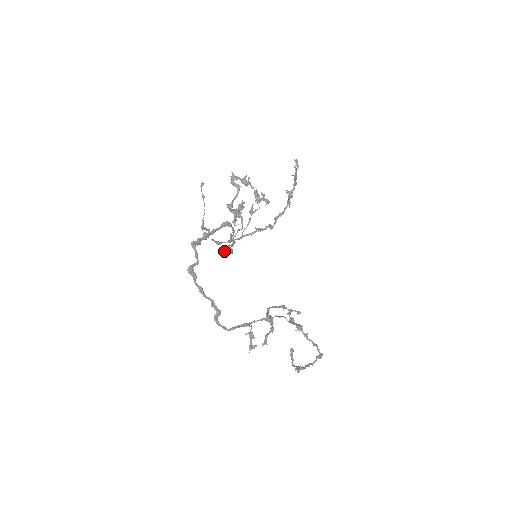
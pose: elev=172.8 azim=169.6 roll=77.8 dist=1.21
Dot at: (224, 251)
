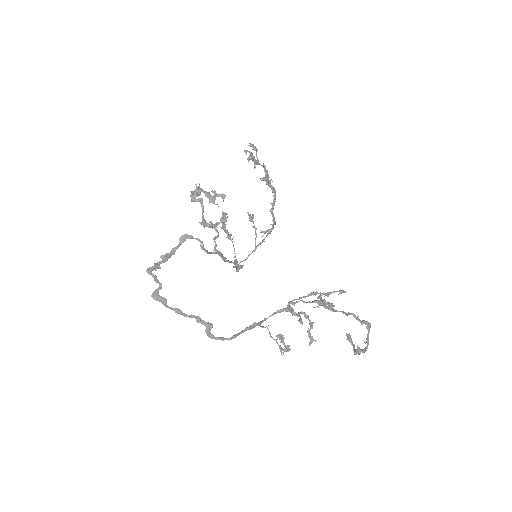
Dot at: (237, 270)
